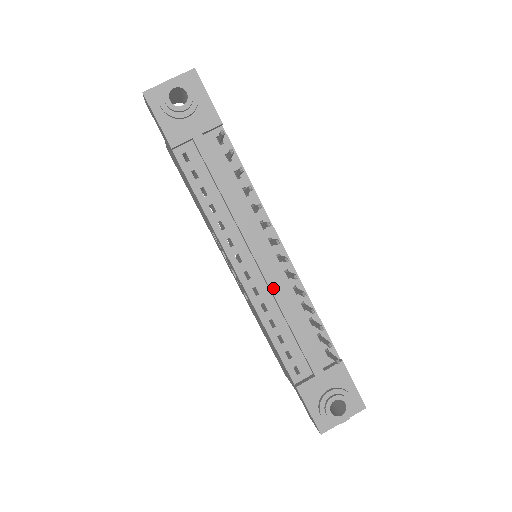
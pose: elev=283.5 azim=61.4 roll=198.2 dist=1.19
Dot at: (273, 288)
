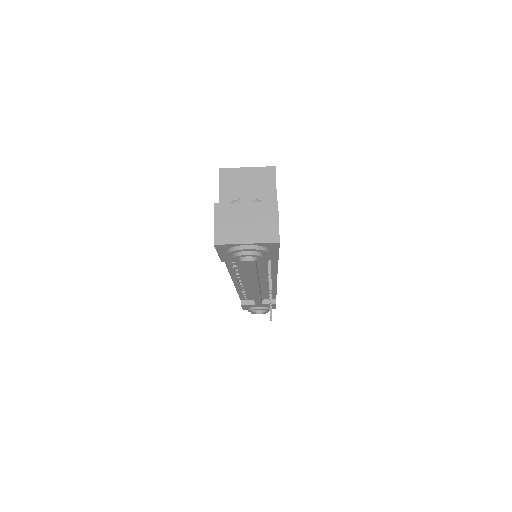
Dot at: (254, 292)
